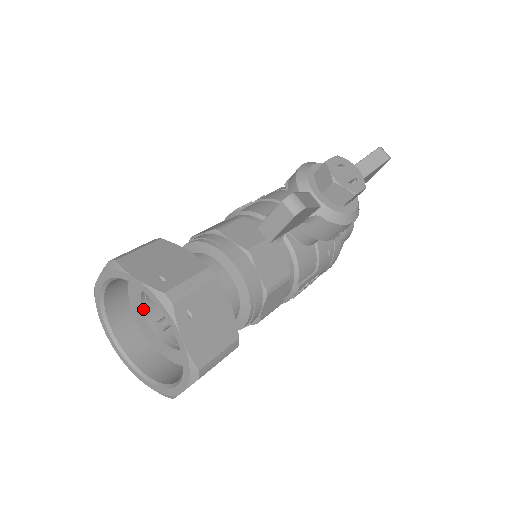
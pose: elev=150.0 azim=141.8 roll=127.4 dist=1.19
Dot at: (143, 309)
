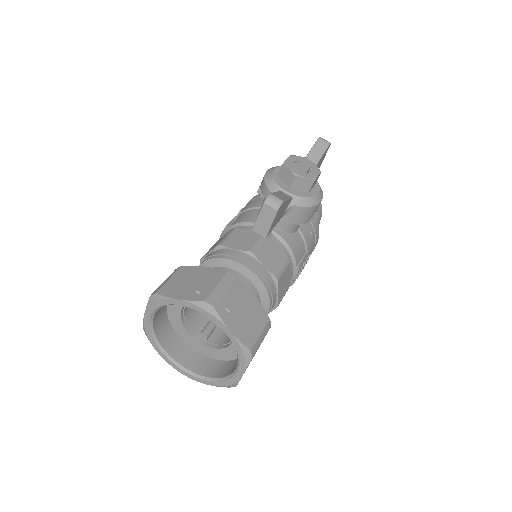
Dot at: (185, 328)
